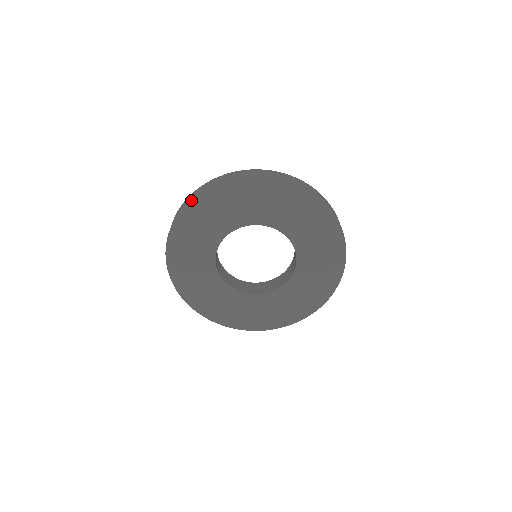
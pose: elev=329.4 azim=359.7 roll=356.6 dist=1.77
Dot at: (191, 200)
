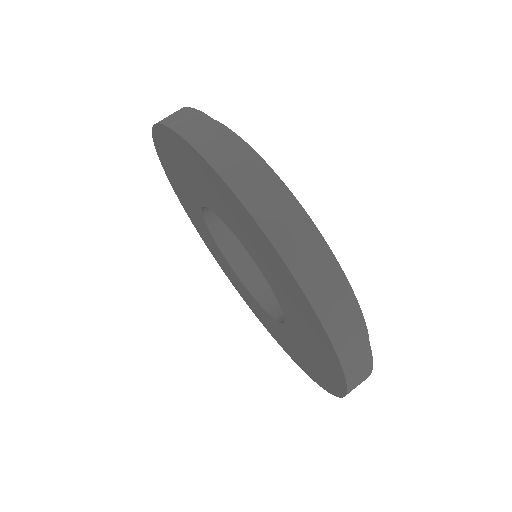
Dot at: (157, 152)
